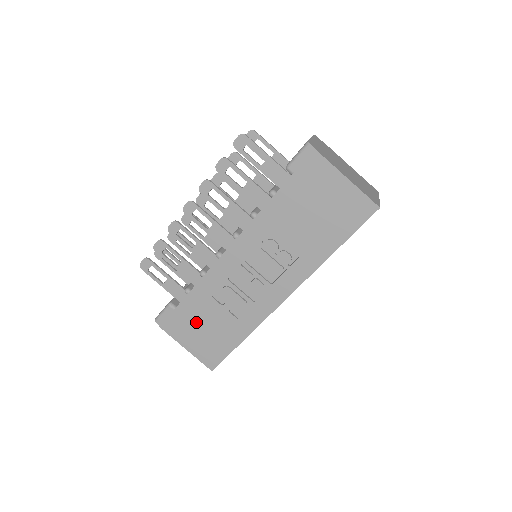
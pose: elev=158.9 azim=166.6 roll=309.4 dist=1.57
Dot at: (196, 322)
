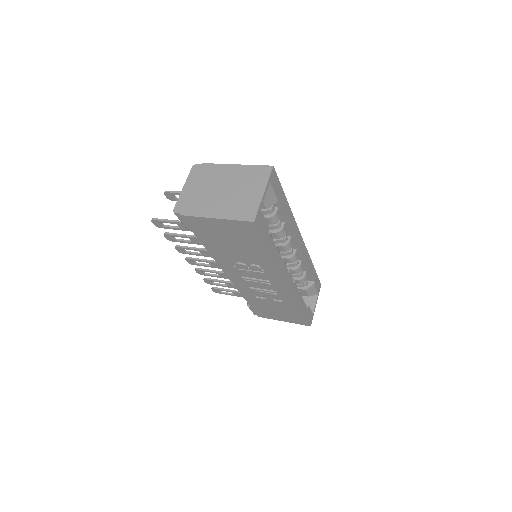
Dot at: (269, 310)
